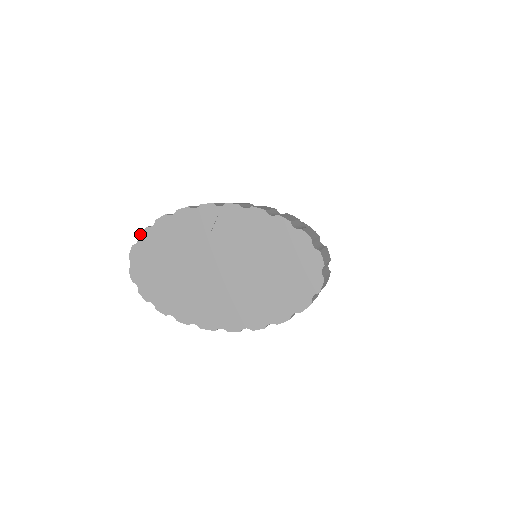
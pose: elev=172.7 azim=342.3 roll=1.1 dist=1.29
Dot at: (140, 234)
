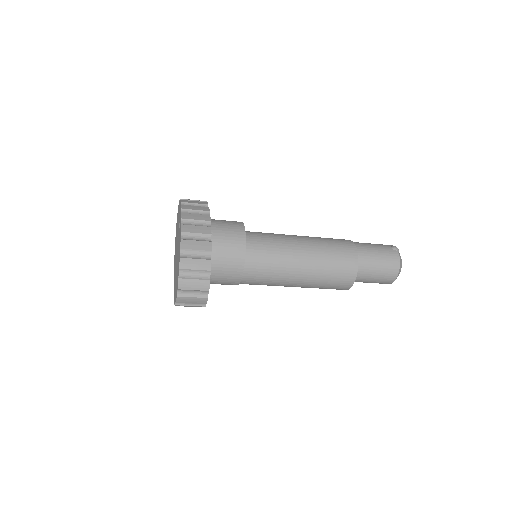
Dot at: occluded
